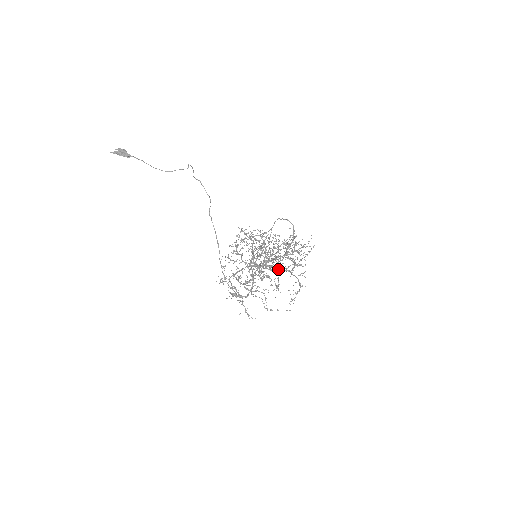
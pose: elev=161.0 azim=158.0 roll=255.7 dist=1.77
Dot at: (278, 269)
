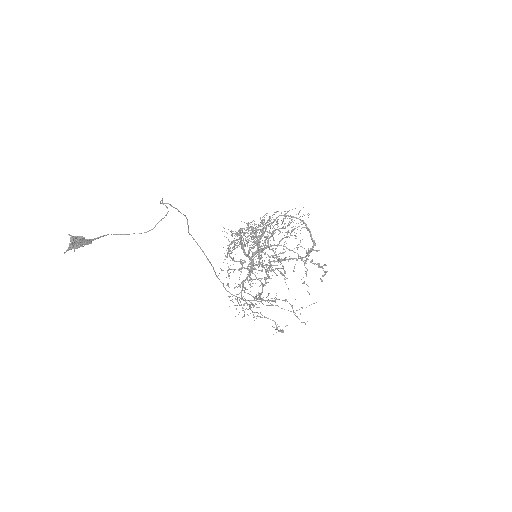
Dot at: (273, 250)
